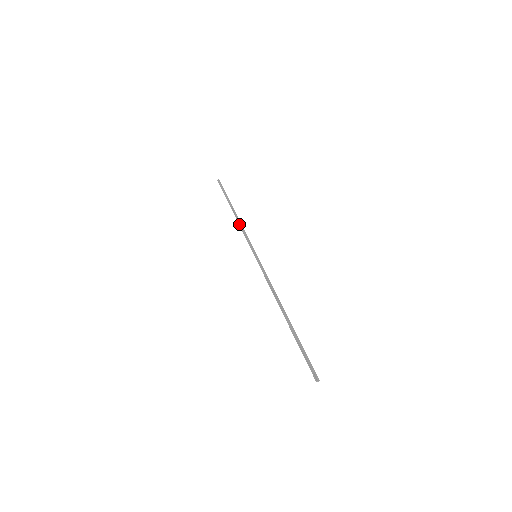
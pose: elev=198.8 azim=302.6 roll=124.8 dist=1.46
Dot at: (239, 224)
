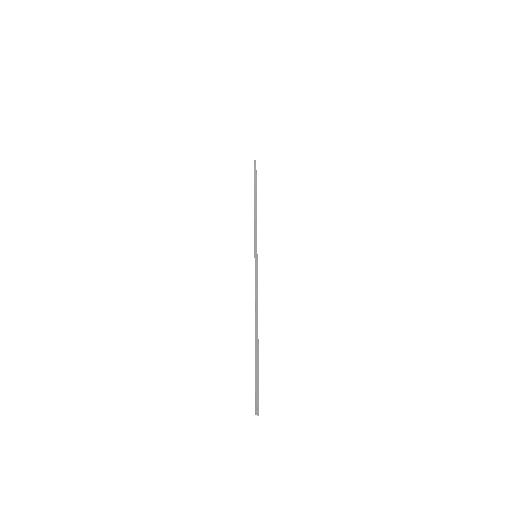
Dot at: (254, 216)
